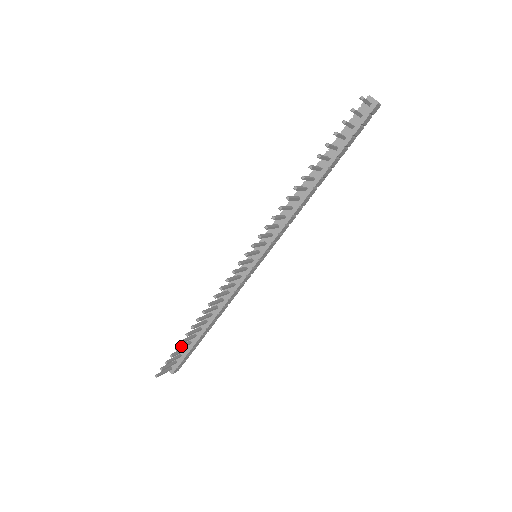
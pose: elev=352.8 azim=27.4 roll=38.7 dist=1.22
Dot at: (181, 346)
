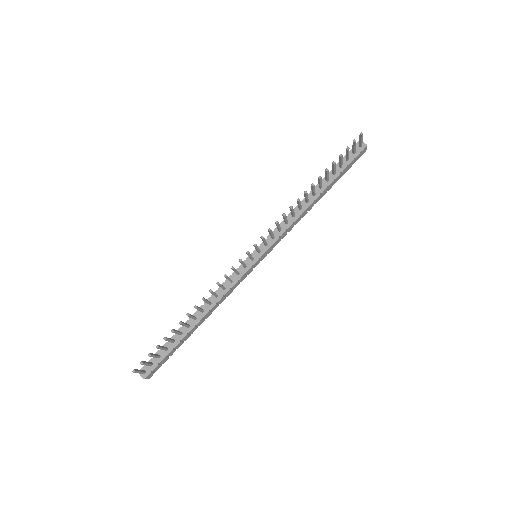
Dot at: (169, 338)
